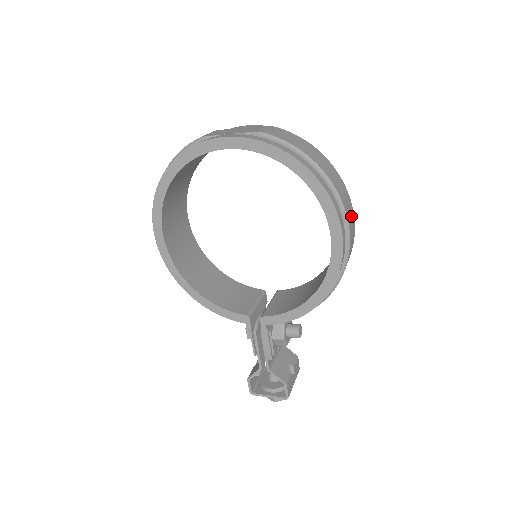
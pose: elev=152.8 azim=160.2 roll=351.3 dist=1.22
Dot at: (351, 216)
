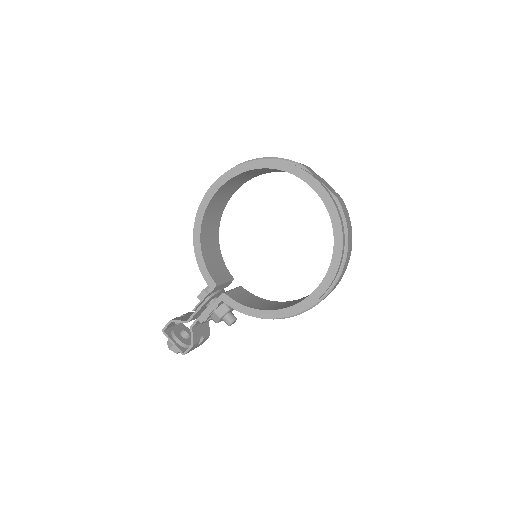
Dot at: (333, 289)
